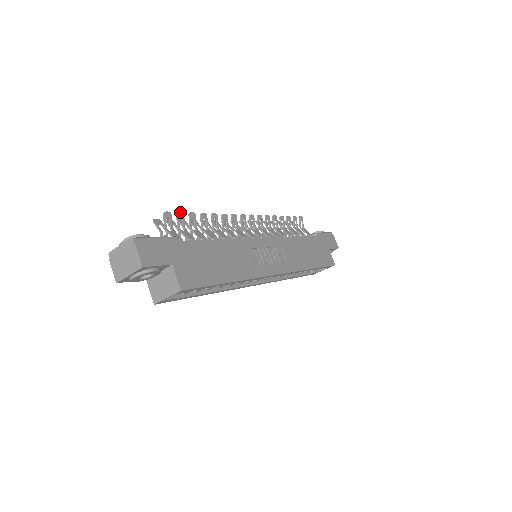
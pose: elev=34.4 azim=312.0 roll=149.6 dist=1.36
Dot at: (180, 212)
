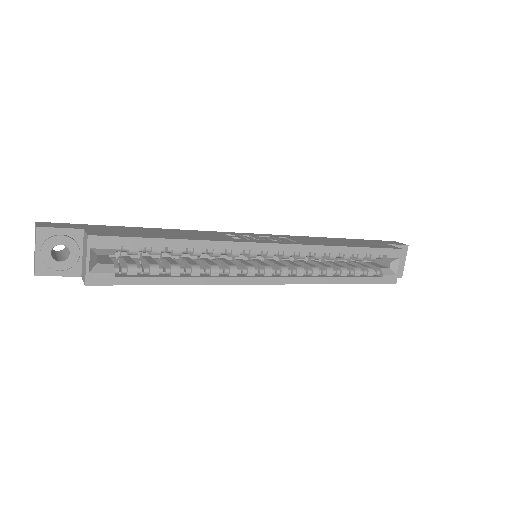
Dot at: occluded
